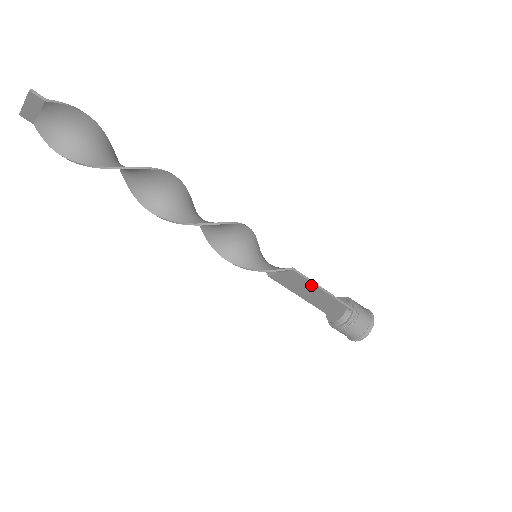
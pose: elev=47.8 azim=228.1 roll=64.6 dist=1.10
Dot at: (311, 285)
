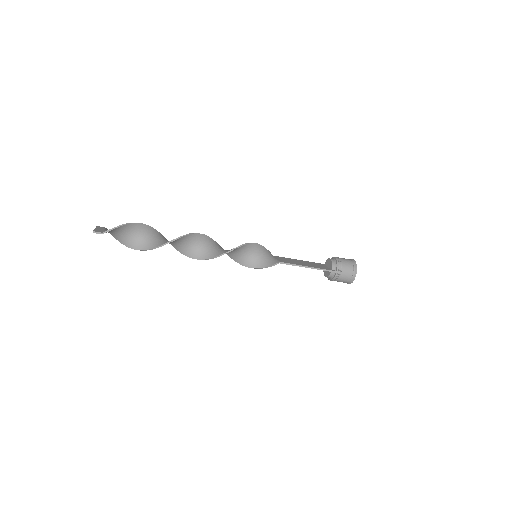
Dot at: occluded
